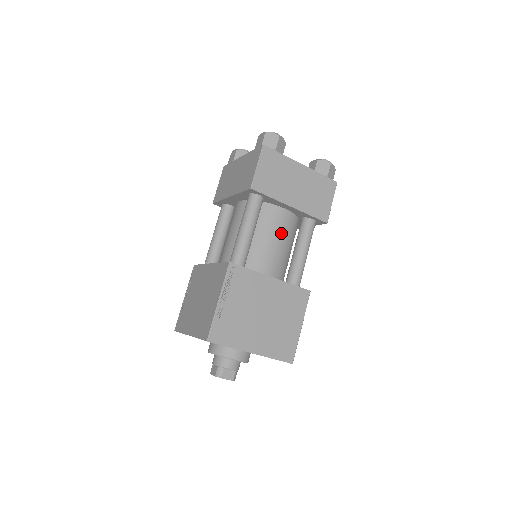
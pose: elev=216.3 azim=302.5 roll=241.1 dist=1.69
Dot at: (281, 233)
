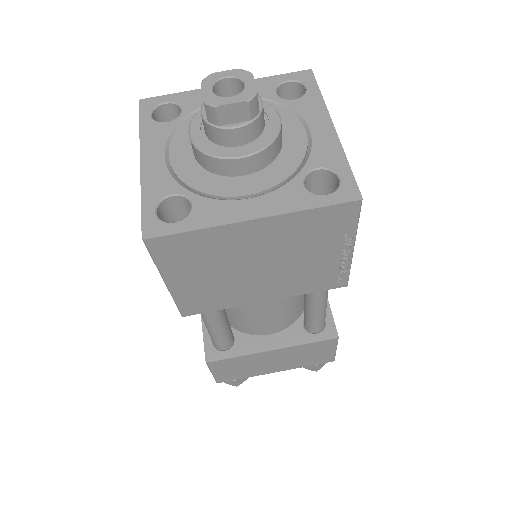
Dot at: occluded
